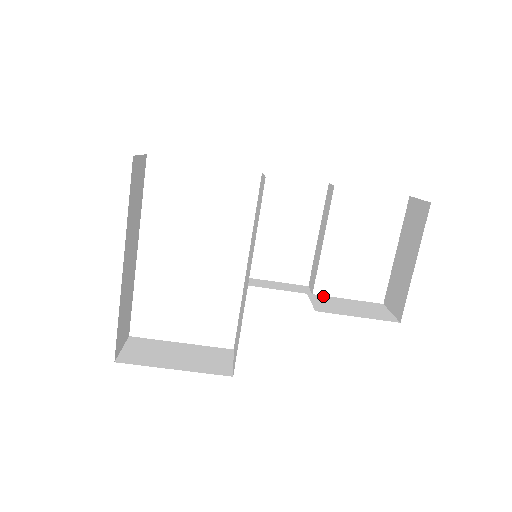
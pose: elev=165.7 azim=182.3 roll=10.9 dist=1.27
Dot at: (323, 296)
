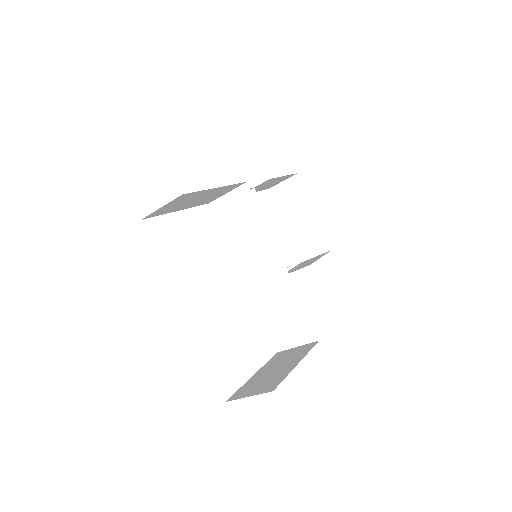
Dot at: occluded
